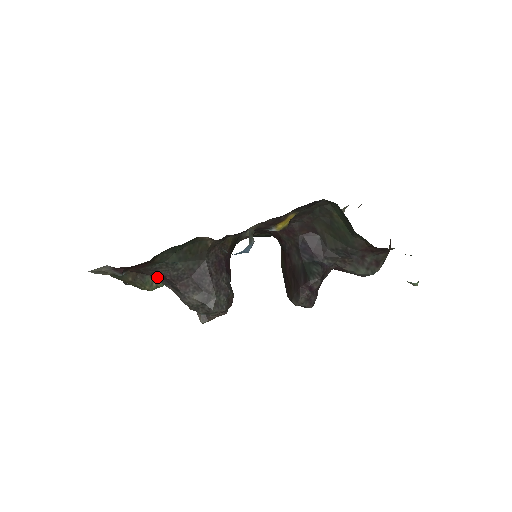
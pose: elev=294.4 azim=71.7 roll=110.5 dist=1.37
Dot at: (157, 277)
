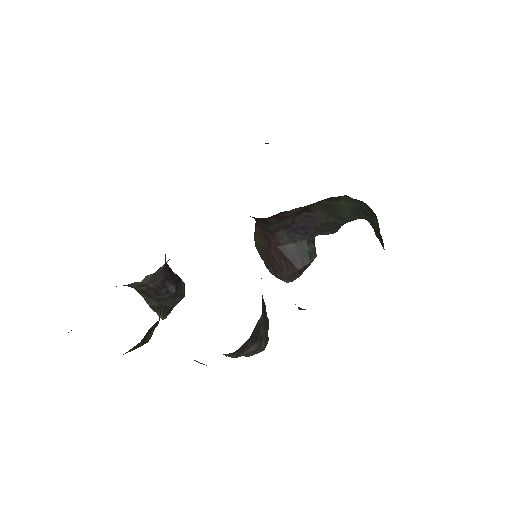
Dot at: occluded
